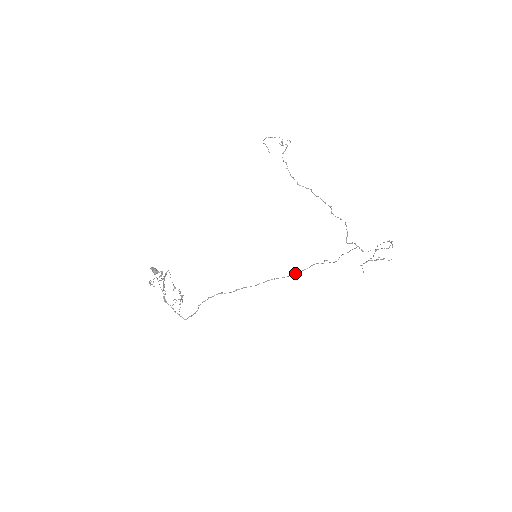
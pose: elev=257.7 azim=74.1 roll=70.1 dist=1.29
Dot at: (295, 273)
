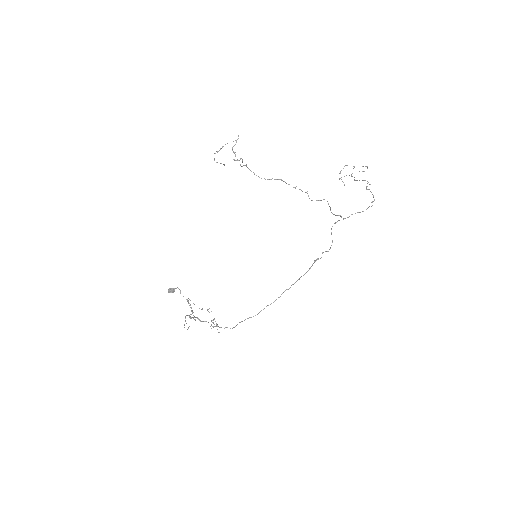
Dot at: occluded
